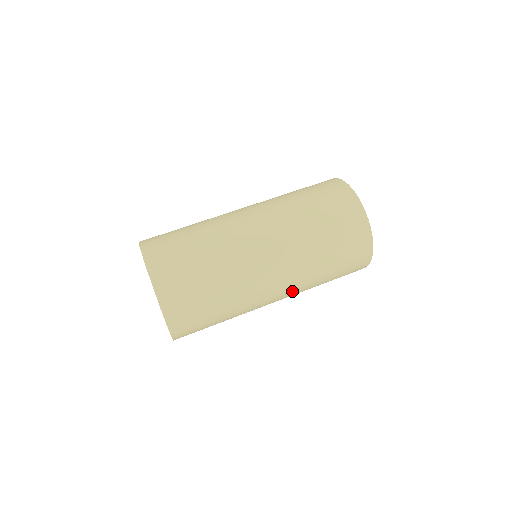
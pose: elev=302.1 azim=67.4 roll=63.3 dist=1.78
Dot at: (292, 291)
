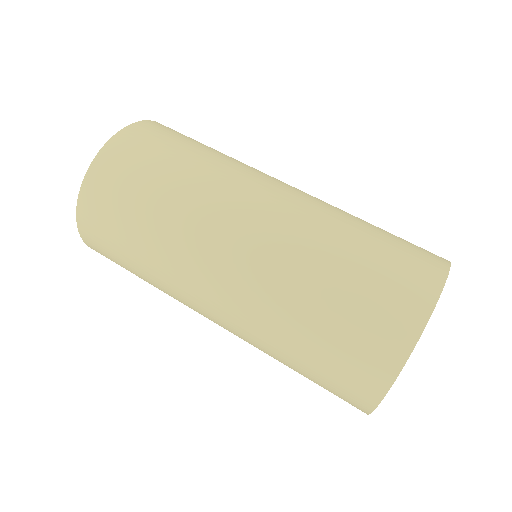
Dot at: occluded
